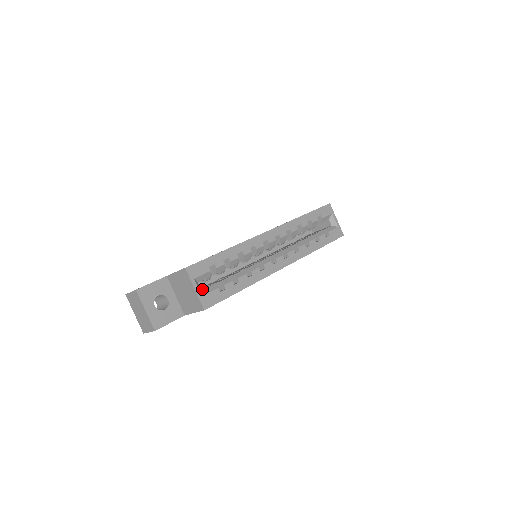
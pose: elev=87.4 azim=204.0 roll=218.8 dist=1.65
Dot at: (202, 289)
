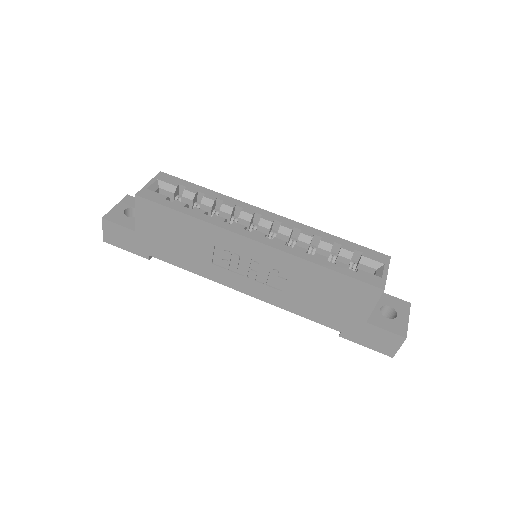
Dot at: occluded
